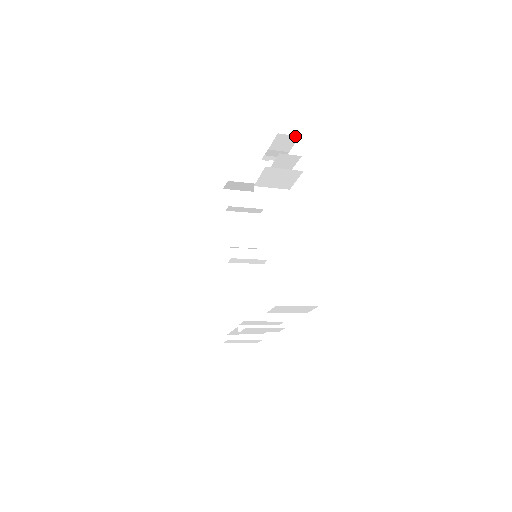
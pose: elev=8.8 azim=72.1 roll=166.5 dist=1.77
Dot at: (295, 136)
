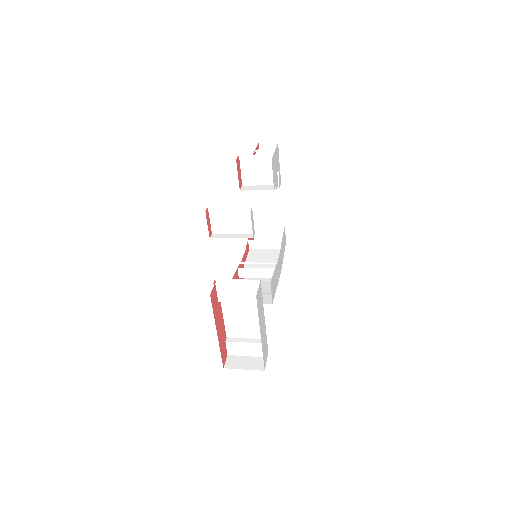
Dot at: (274, 143)
